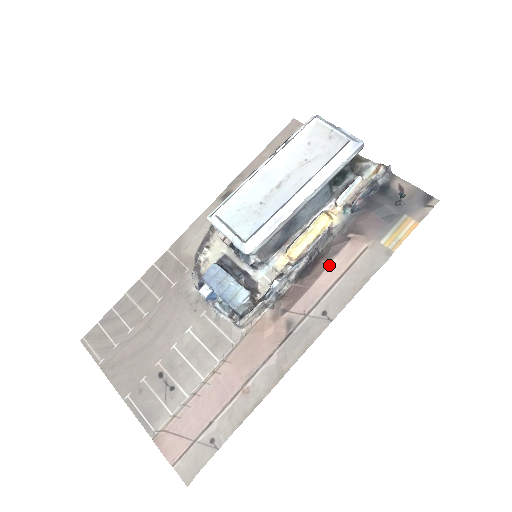
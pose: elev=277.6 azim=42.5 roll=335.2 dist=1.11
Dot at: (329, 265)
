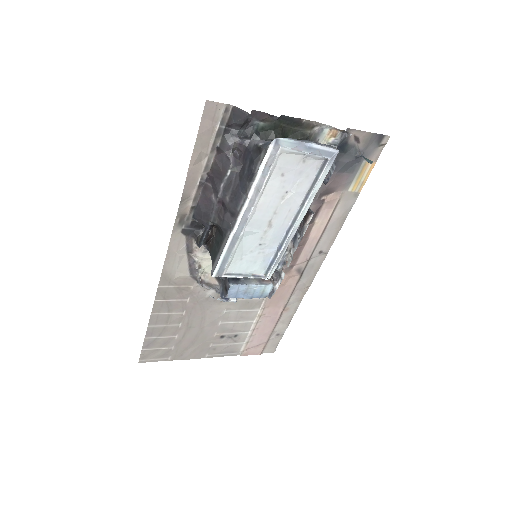
Dot at: (314, 226)
